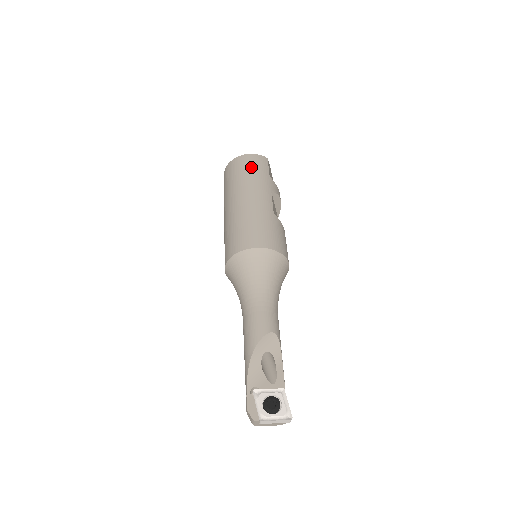
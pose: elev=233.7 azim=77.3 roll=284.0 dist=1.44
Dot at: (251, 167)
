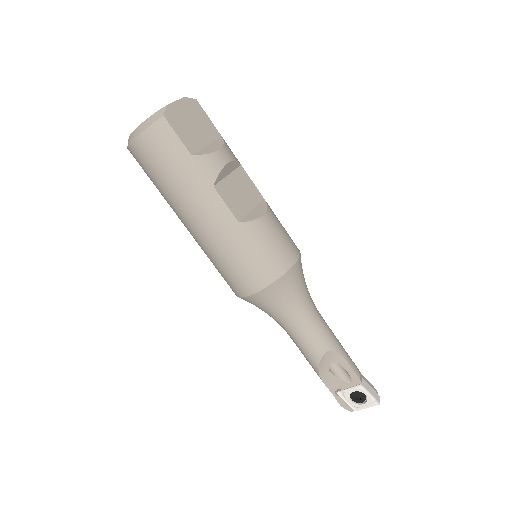
Dot at: (161, 163)
